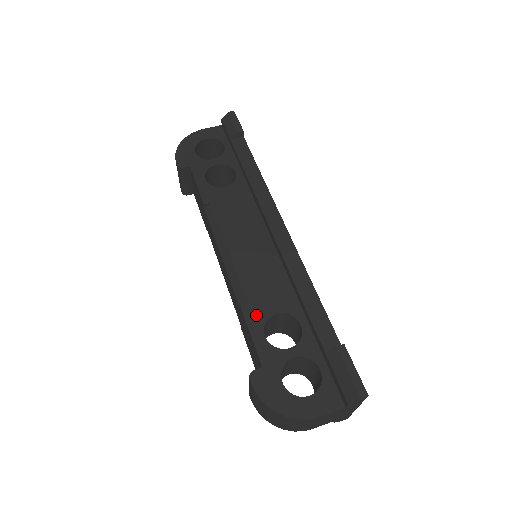
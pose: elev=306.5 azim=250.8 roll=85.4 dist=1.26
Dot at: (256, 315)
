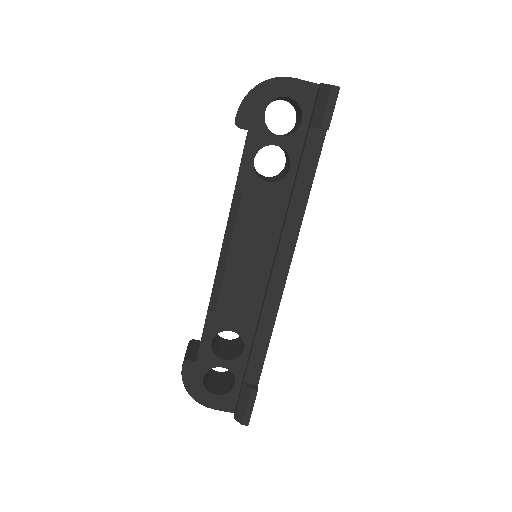
Dot at: (215, 324)
